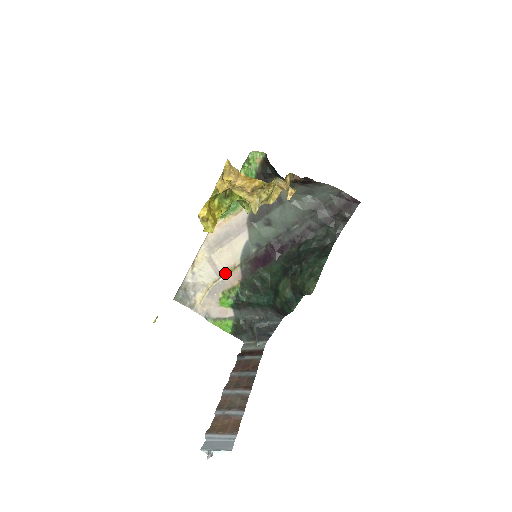
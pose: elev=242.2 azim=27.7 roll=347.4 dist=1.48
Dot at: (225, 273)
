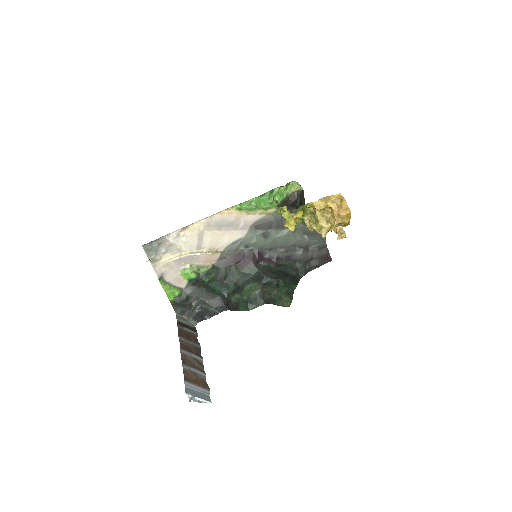
Dot at: (205, 251)
